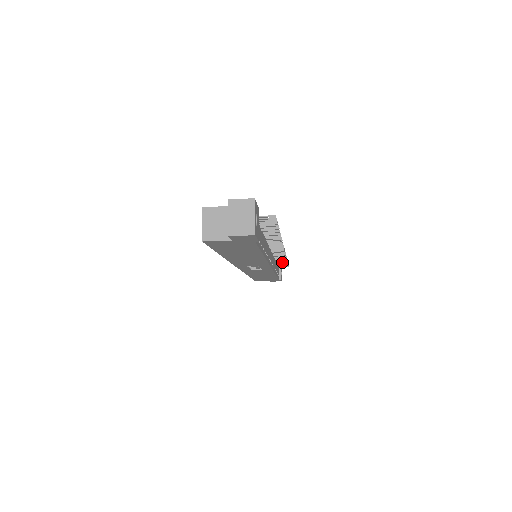
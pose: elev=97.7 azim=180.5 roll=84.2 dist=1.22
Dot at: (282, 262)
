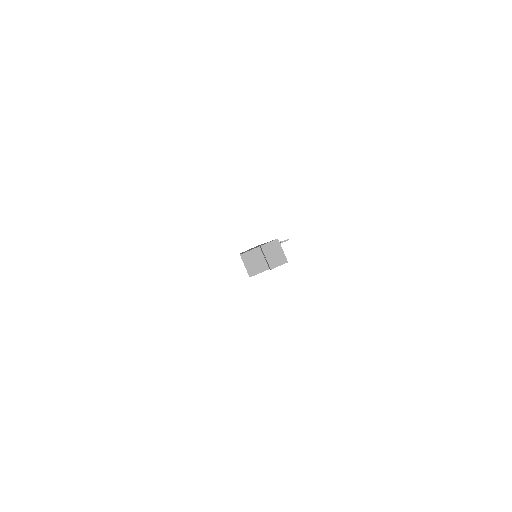
Dot at: occluded
